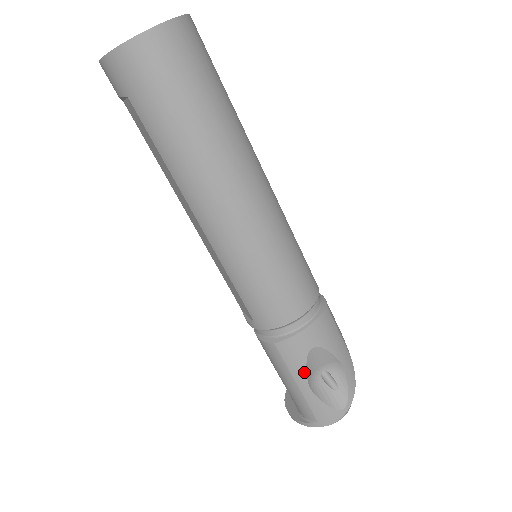
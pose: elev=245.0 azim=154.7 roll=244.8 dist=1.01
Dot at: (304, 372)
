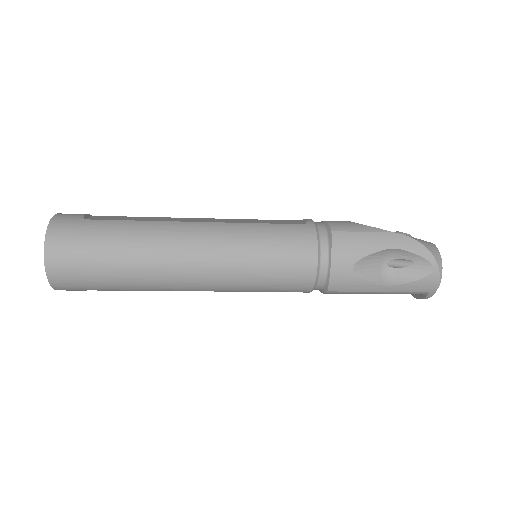
Dot at: (370, 284)
